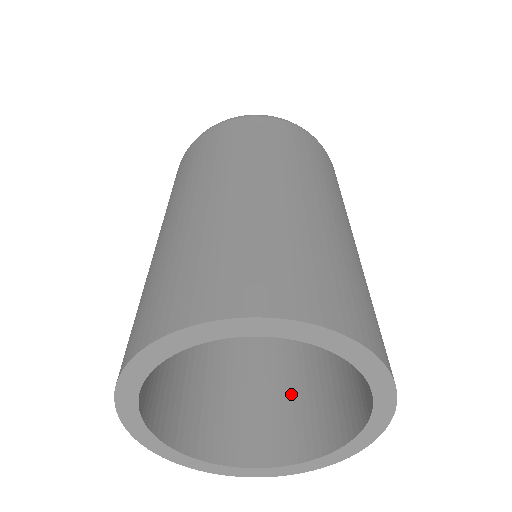
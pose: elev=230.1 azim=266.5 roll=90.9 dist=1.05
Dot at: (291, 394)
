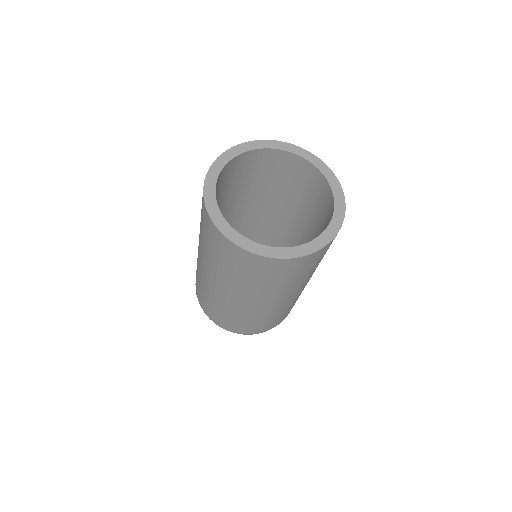
Dot at: occluded
